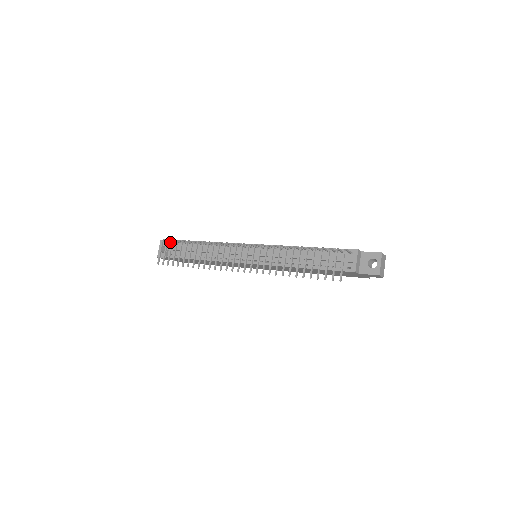
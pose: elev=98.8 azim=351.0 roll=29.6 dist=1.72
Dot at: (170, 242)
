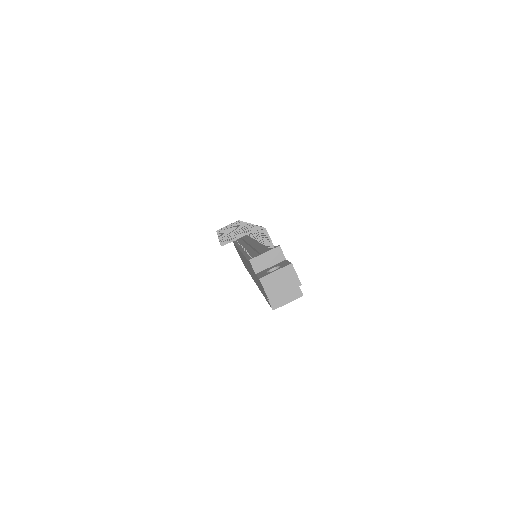
Dot at: occluded
